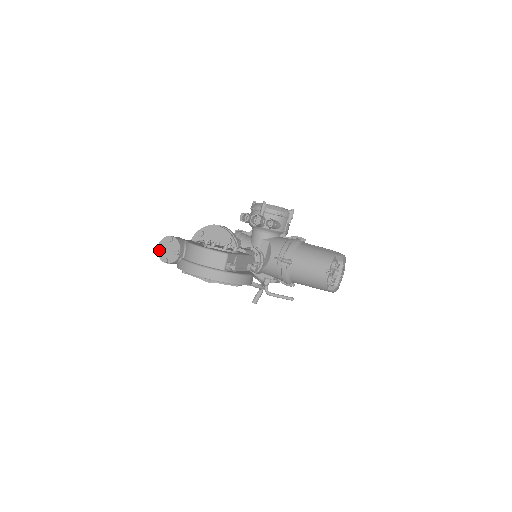
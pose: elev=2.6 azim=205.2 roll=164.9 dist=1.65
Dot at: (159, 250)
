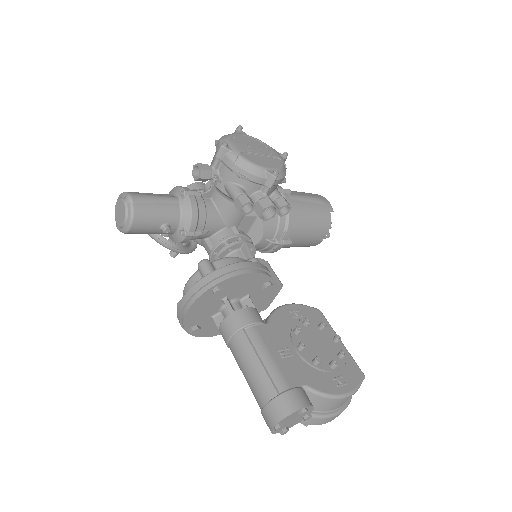
Dot at: (275, 429)
